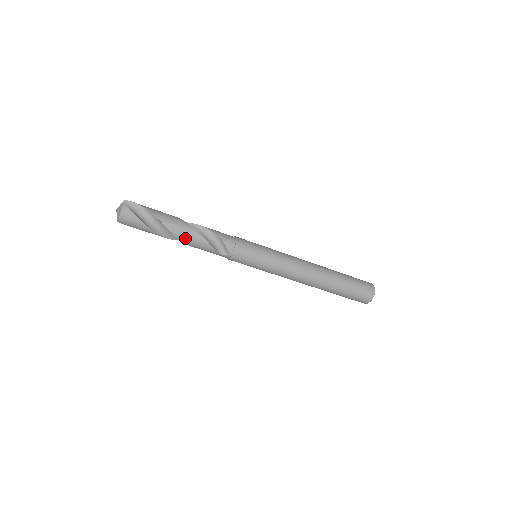
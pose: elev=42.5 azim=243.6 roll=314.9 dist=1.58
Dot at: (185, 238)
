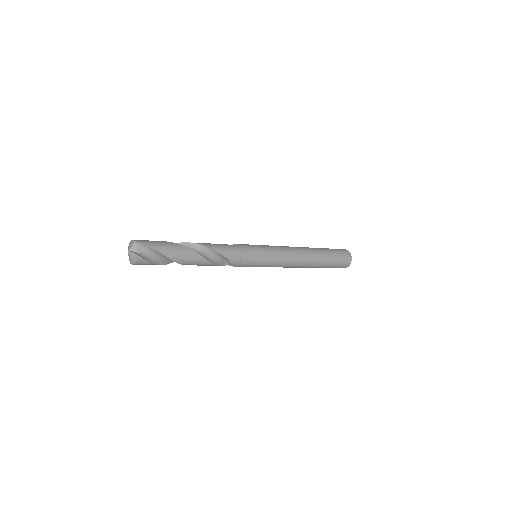
Dot at: occluded
